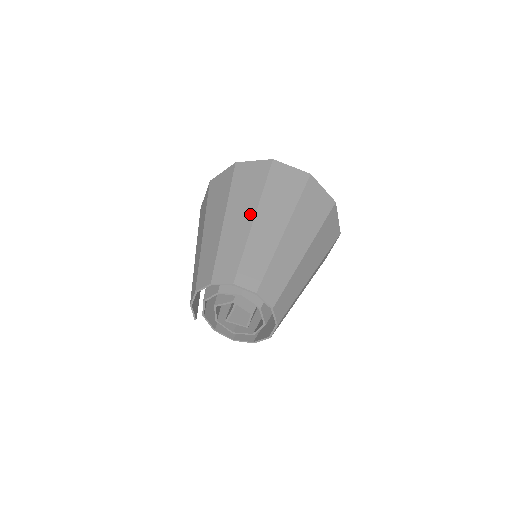
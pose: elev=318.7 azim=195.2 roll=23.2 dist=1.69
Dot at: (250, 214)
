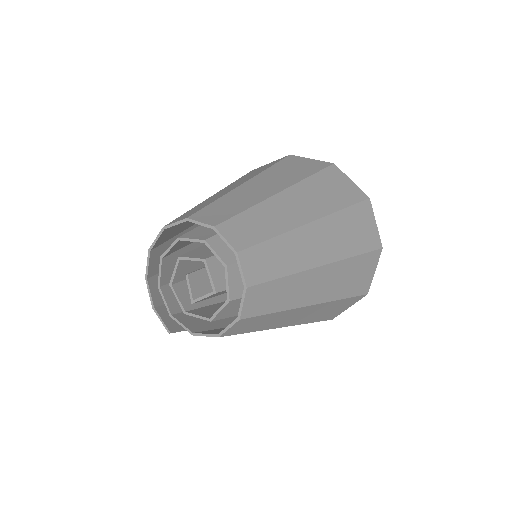
Dot at: occluded
